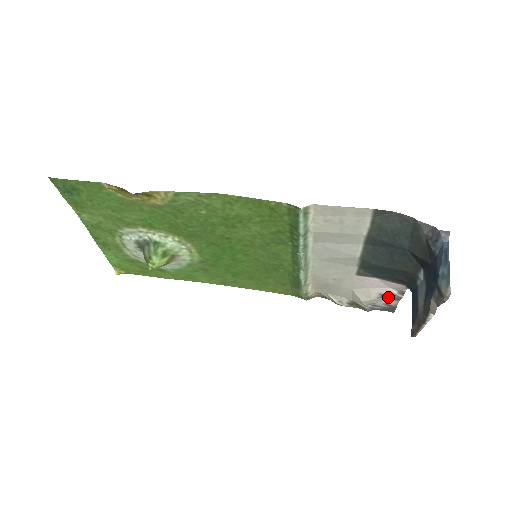
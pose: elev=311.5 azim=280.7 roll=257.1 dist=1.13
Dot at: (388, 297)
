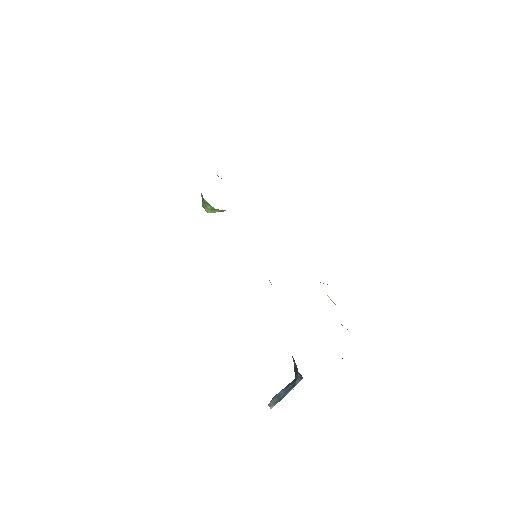
Dot at: occluded
